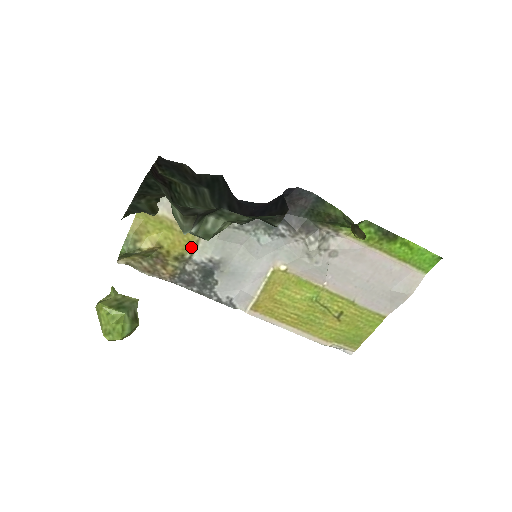
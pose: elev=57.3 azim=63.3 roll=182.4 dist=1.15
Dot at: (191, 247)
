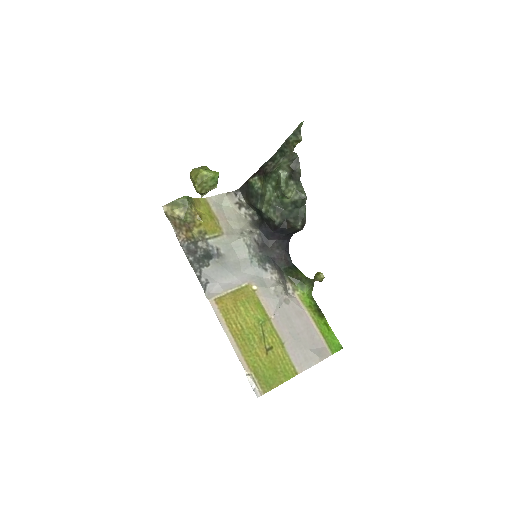
Dot at: (213, 234)
